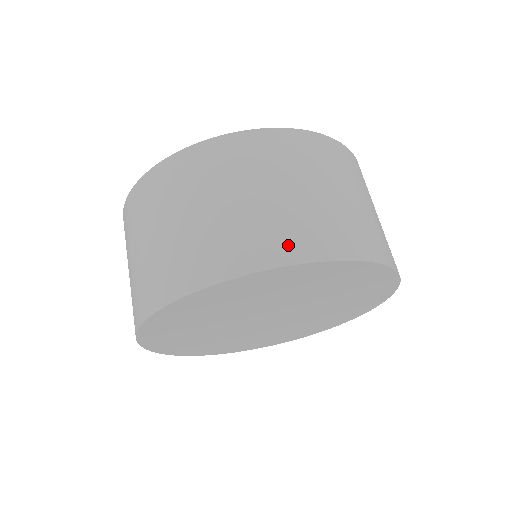
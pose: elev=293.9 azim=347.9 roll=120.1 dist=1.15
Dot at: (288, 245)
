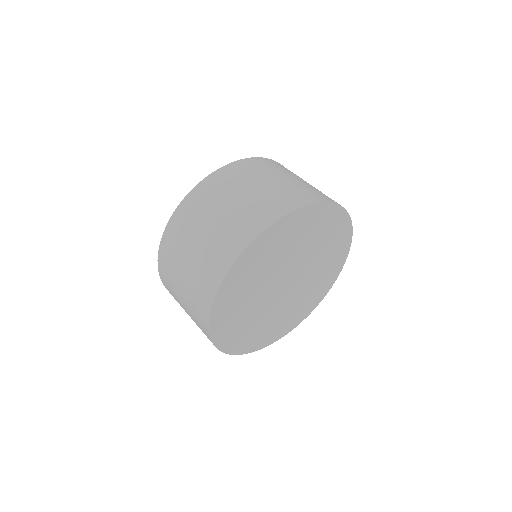
Dot at: (225, 256)
